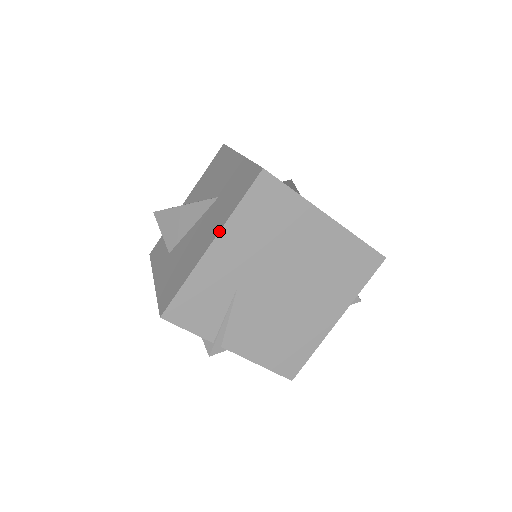
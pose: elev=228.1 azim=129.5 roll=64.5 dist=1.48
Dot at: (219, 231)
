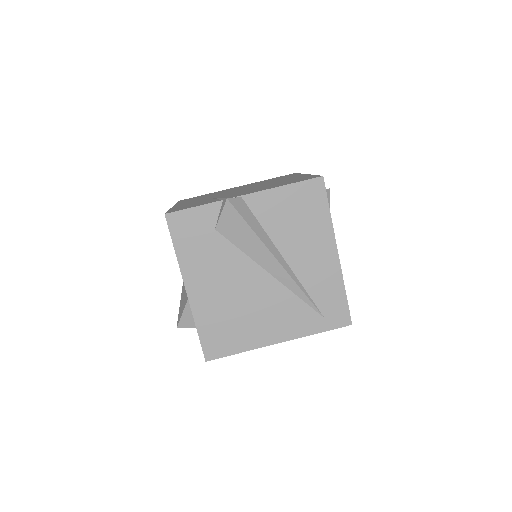
Dot at: occluded
